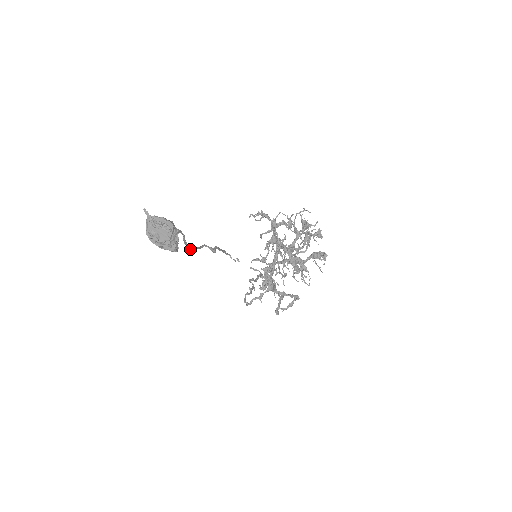
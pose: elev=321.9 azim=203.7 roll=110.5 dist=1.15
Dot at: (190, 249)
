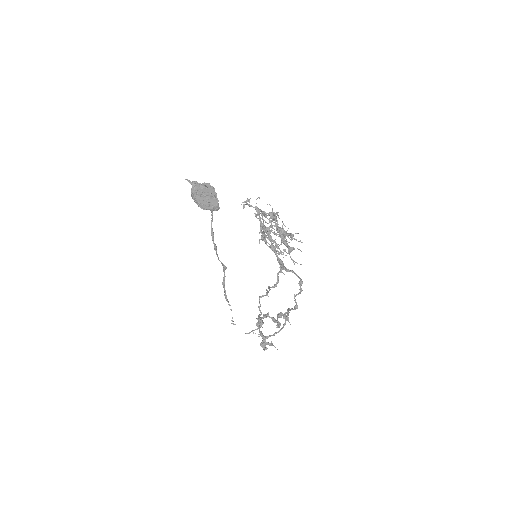
Dot at: (215, 245)
